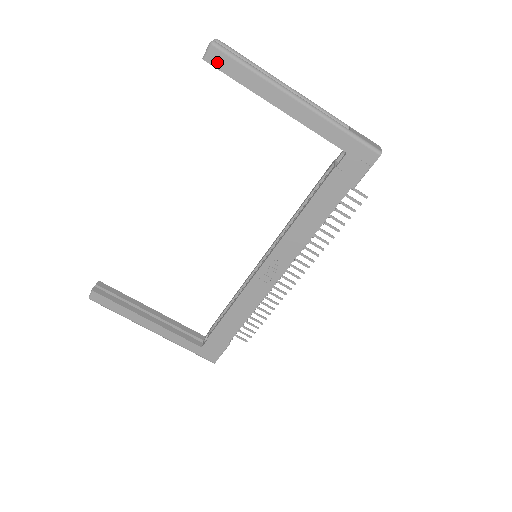
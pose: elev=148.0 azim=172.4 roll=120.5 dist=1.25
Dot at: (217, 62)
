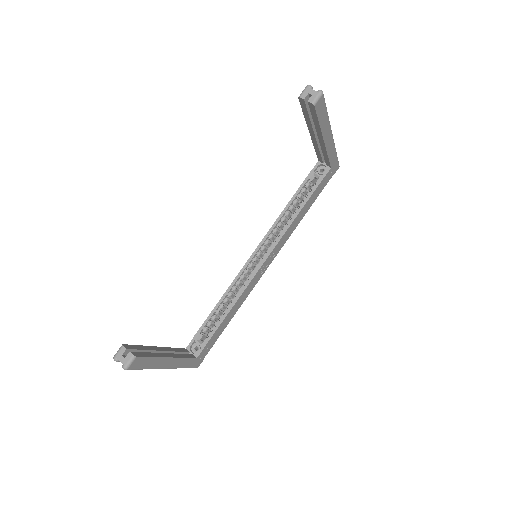
Dot at: (319, 107)
